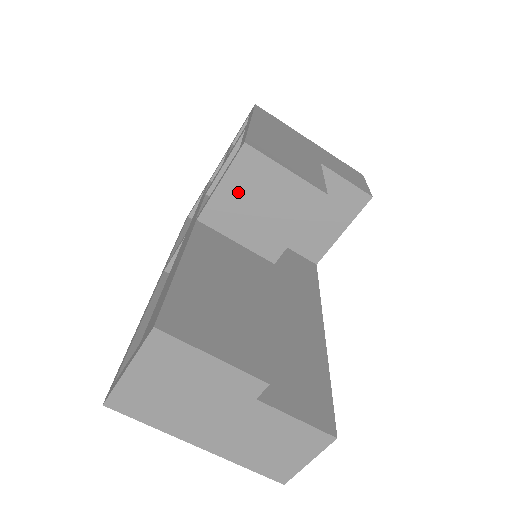
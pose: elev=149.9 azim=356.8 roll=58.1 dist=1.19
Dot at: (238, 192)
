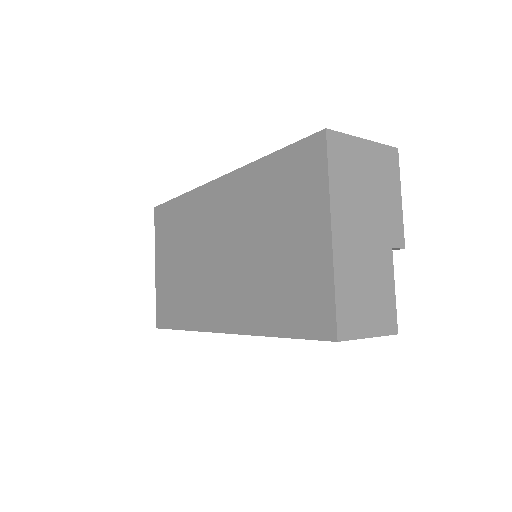
Dot at: occluded
